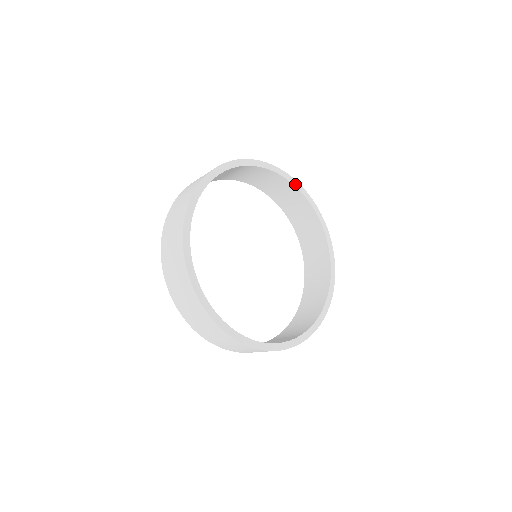
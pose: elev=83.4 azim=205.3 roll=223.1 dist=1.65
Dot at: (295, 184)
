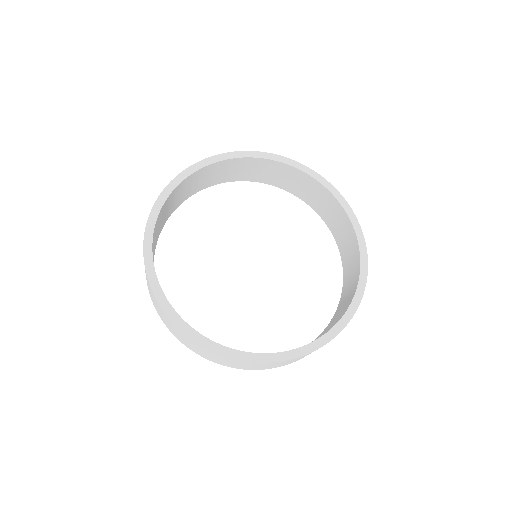
Dot at: (258, 156)
